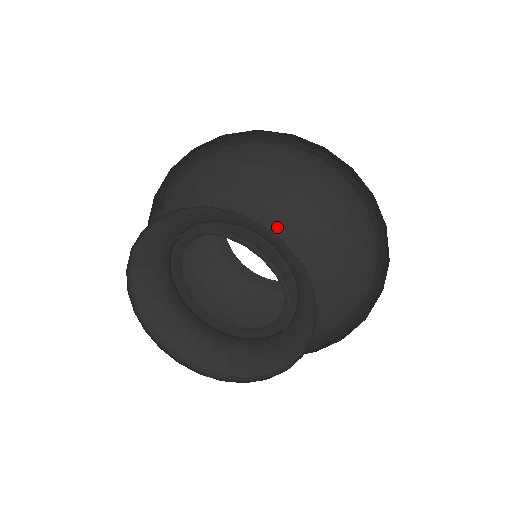
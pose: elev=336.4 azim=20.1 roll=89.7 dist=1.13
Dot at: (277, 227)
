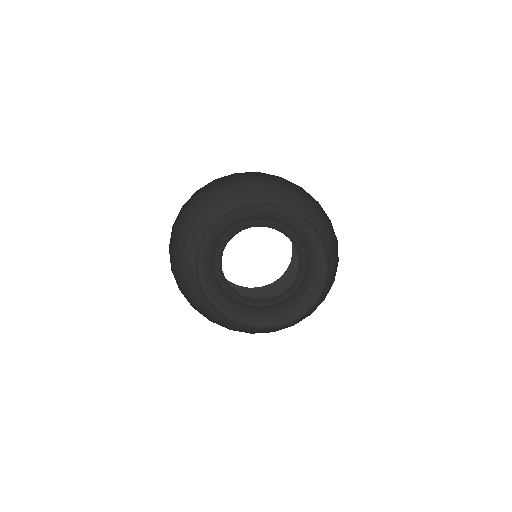
Dot at: (296, 236)
